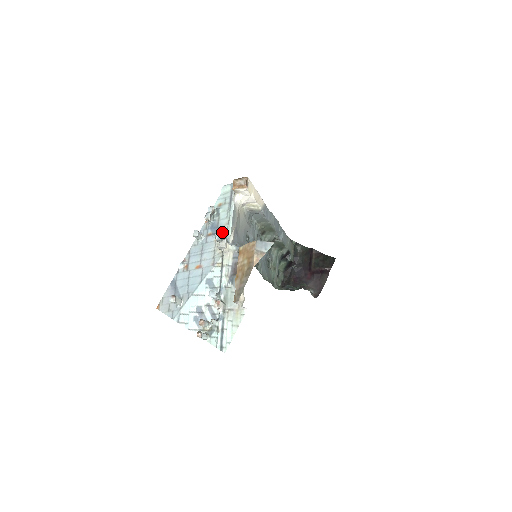
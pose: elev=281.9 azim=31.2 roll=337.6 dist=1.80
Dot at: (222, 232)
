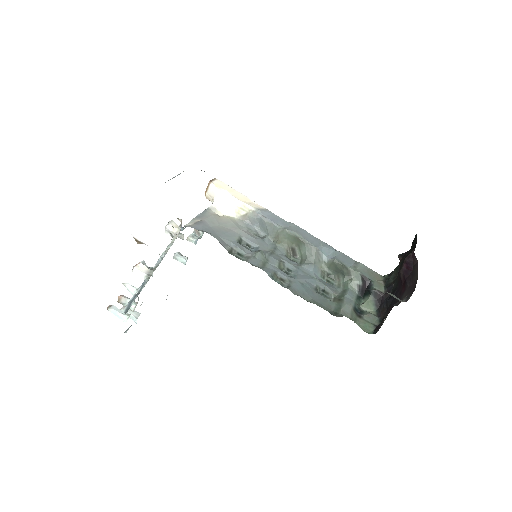
Dot at: occluded
